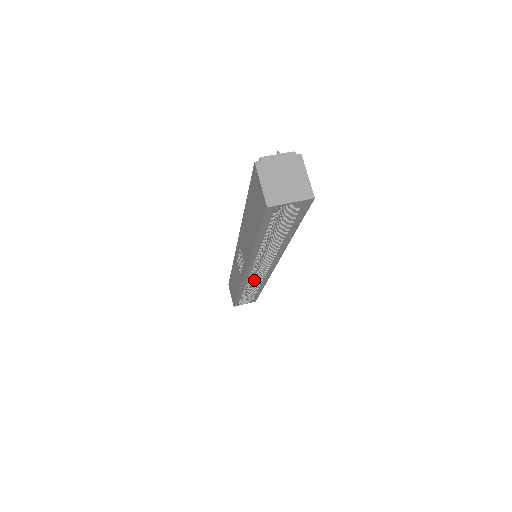
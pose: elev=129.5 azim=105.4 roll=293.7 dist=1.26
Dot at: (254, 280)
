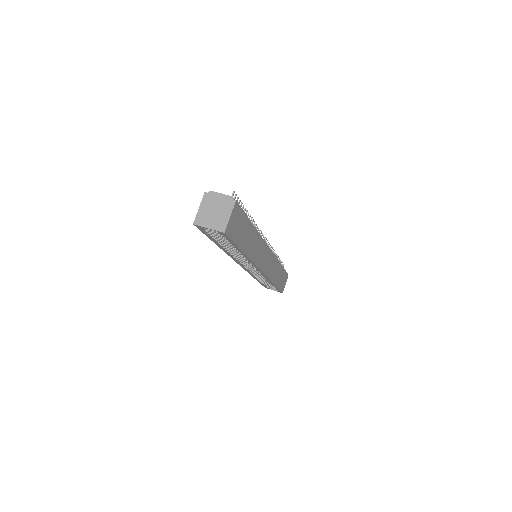
Dot at: occluded
